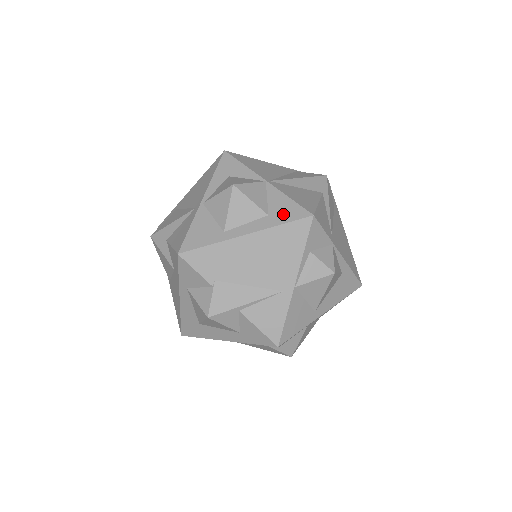
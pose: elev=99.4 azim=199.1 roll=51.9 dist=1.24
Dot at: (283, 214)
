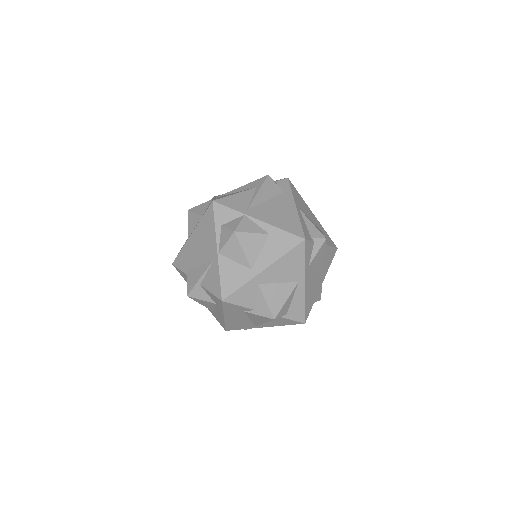
Dot at: occluded
